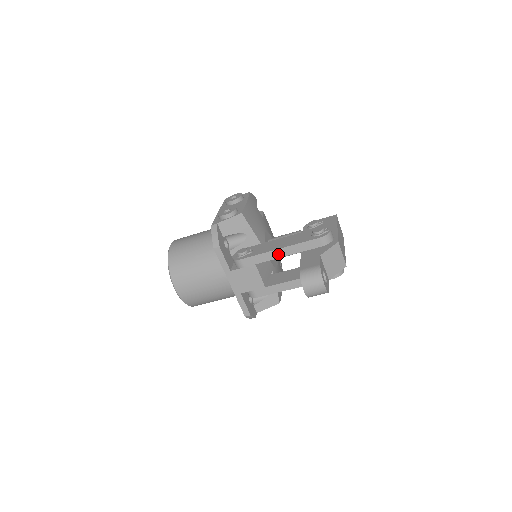
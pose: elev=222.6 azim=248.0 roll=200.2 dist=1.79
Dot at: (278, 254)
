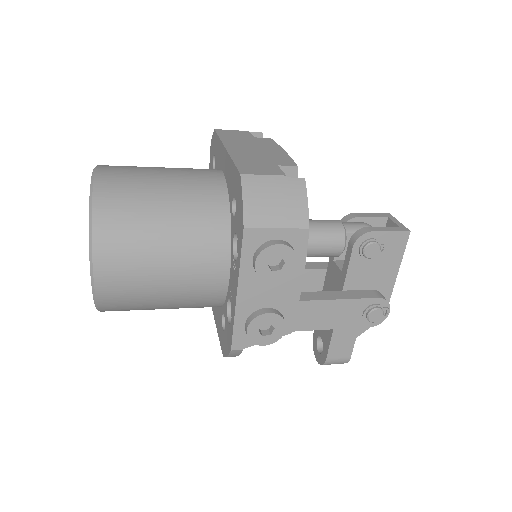
Dot at: occluded
